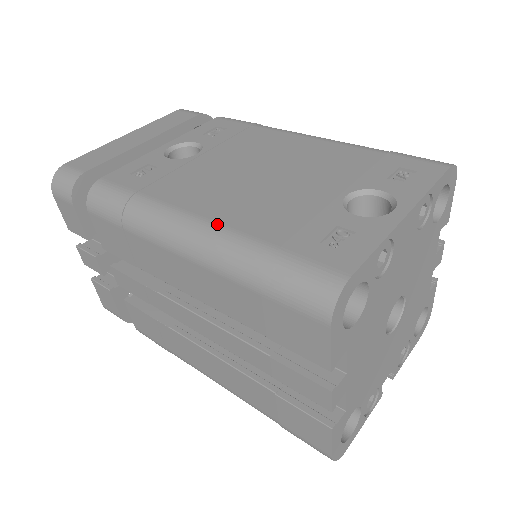
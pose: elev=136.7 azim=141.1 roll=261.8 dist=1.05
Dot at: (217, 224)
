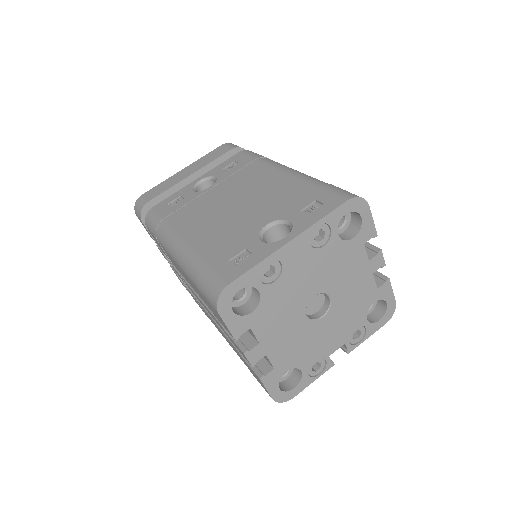
Dot at: (188, 244)
